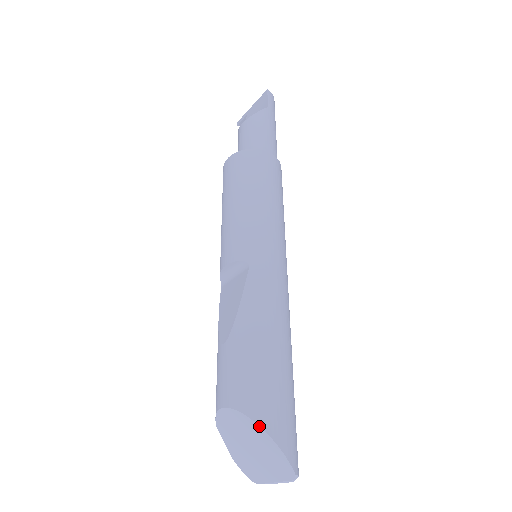
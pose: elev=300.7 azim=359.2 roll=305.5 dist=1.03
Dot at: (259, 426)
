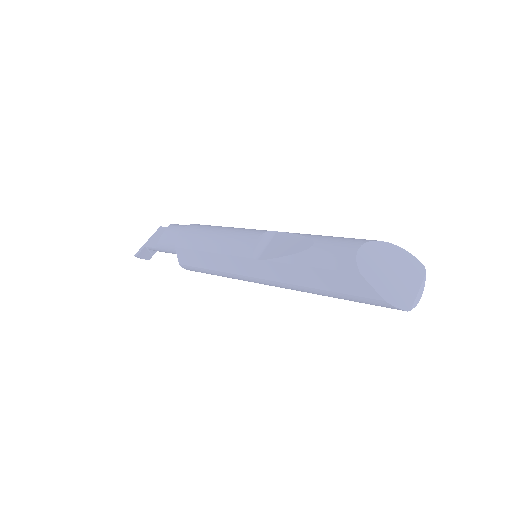
Dot at: (387, 242)
